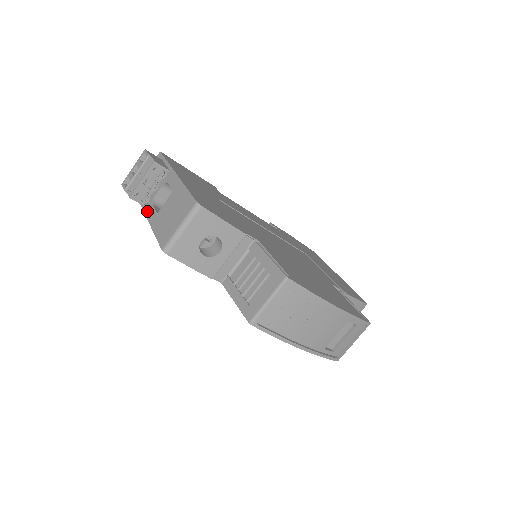
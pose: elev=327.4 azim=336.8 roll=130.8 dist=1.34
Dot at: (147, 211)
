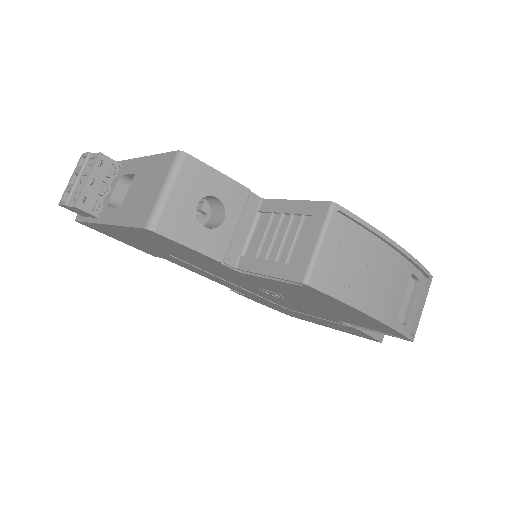
Dot at: (103, 218)
